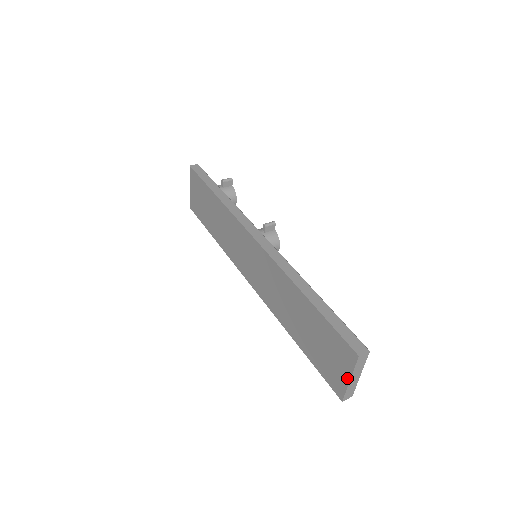
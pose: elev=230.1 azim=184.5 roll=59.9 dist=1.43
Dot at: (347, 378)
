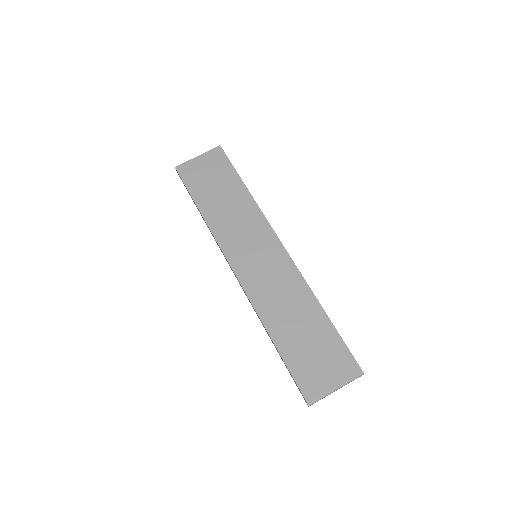
Dot at: (334, 387)
